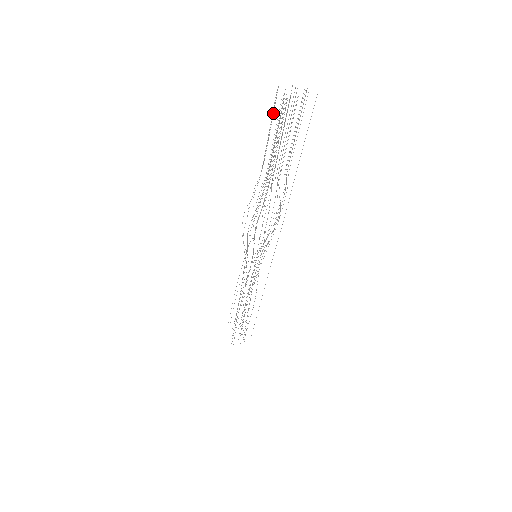
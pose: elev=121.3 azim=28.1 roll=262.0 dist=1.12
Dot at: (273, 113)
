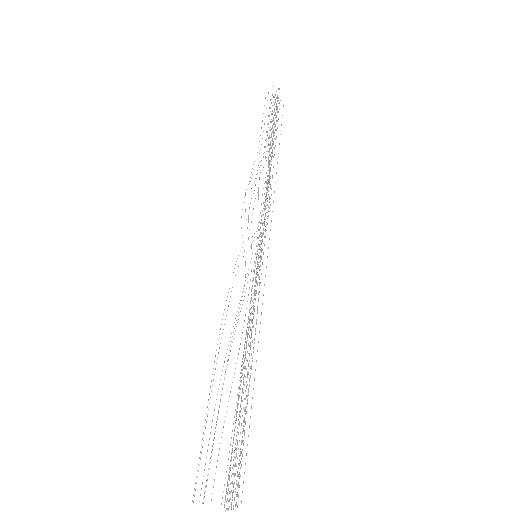
Dot at: occluded
